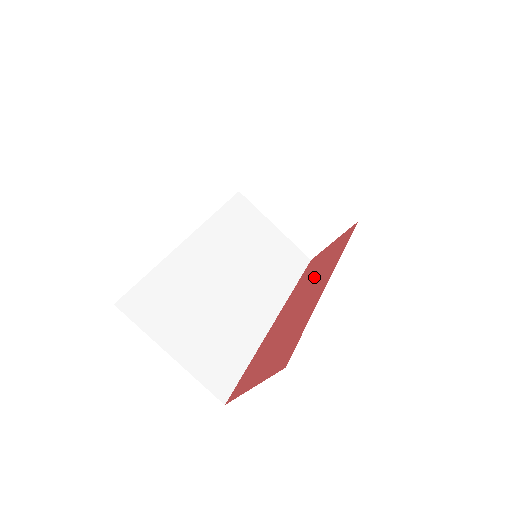
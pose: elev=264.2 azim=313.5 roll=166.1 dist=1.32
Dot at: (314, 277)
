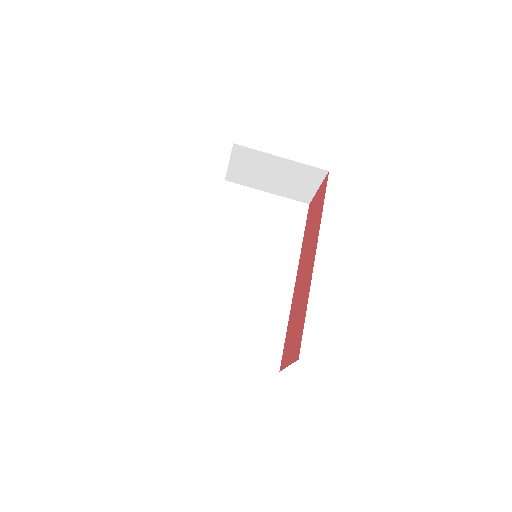
Dot at: (309, 241)
